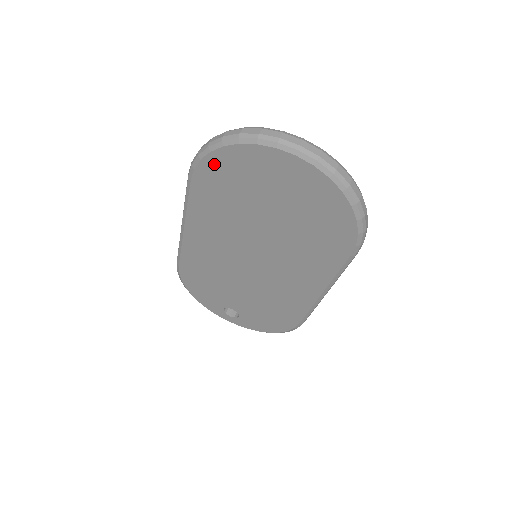
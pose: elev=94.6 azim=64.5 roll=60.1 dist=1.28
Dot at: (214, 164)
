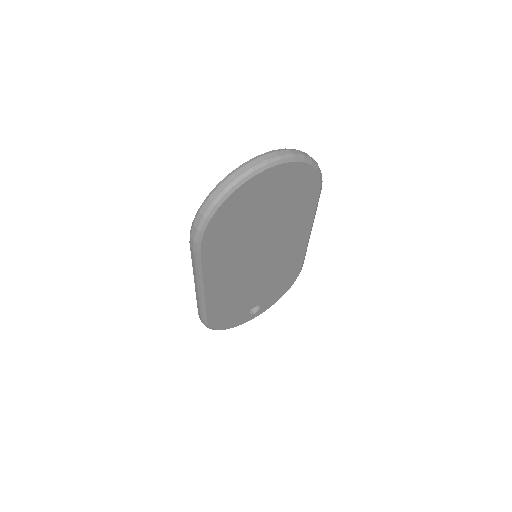
Dot at: (215, 225)
